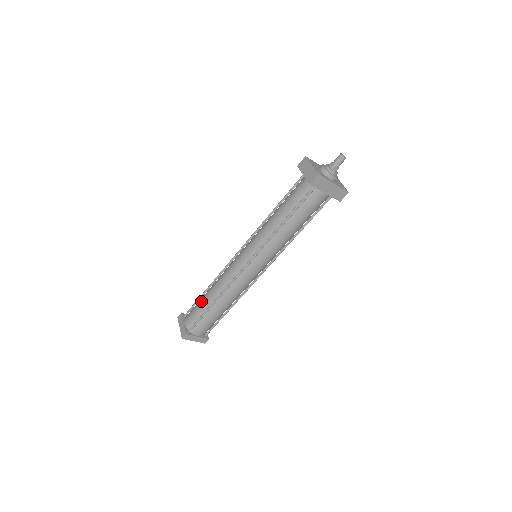
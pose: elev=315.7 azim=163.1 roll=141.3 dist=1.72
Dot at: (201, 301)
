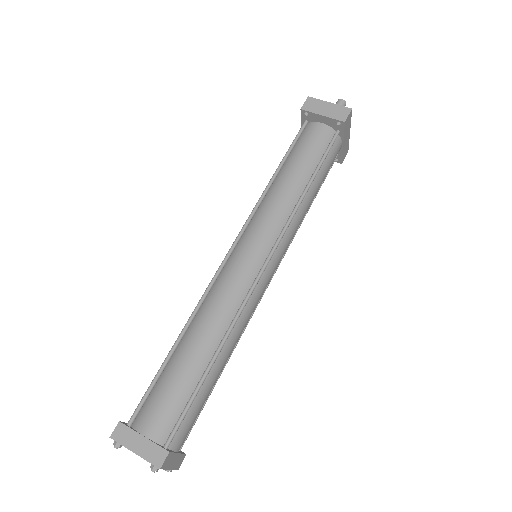
Dot at: (178, 368)
